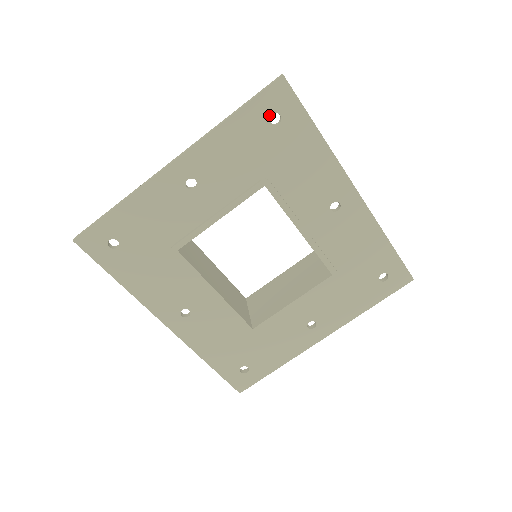
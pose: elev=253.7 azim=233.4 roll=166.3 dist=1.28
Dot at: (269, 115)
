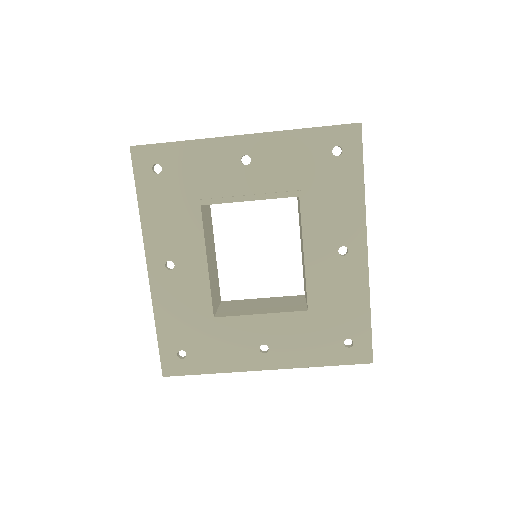
Dot at: (334, 145)
